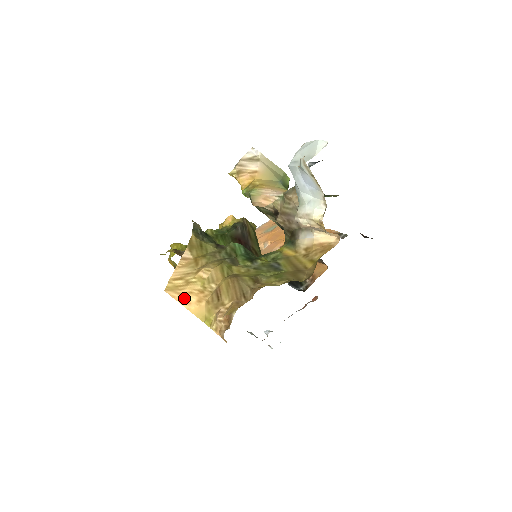
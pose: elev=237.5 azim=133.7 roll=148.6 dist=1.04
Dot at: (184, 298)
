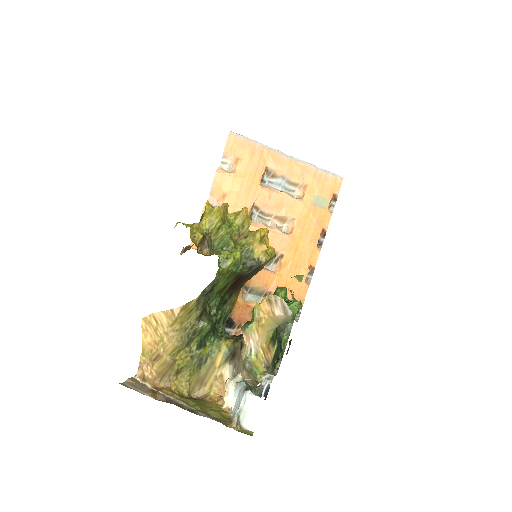
Dot at: (146, 332)
